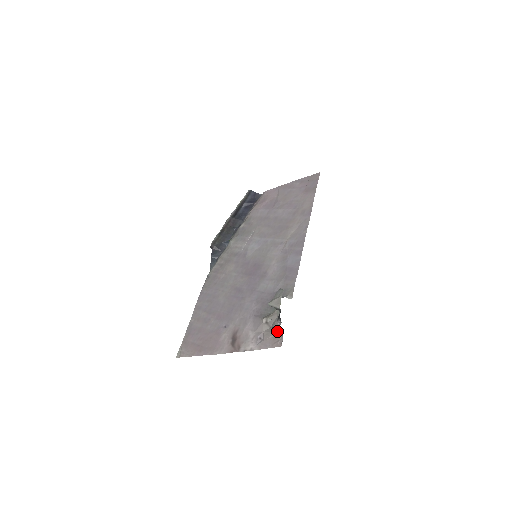
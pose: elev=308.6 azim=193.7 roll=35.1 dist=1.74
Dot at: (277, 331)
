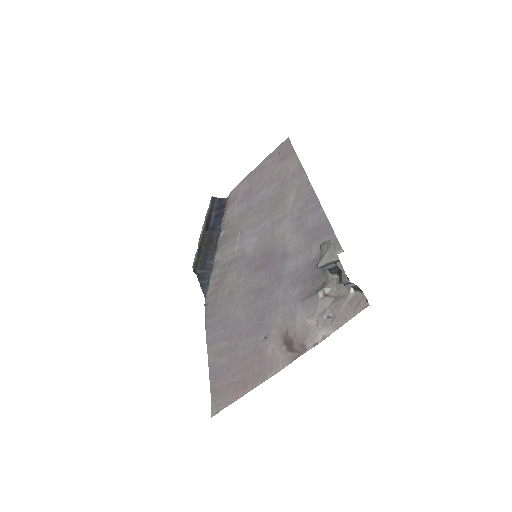
Dot at: (349, 292)
